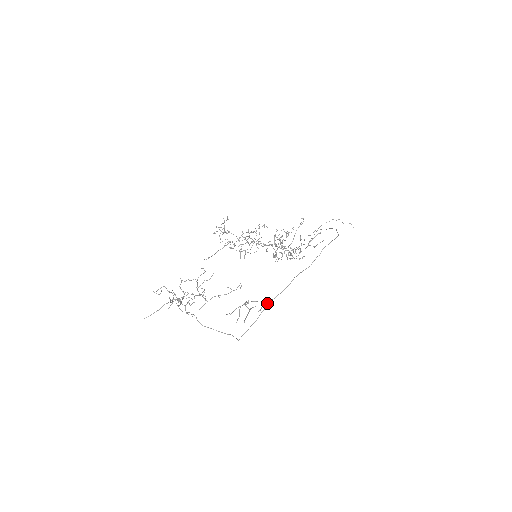
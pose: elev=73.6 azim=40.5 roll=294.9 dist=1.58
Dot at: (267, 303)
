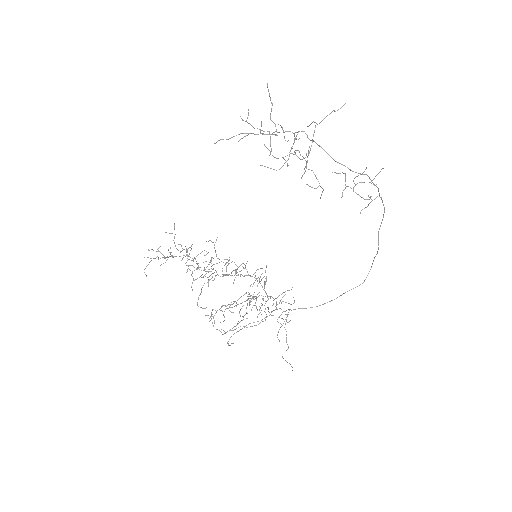
Dot at: occluded
